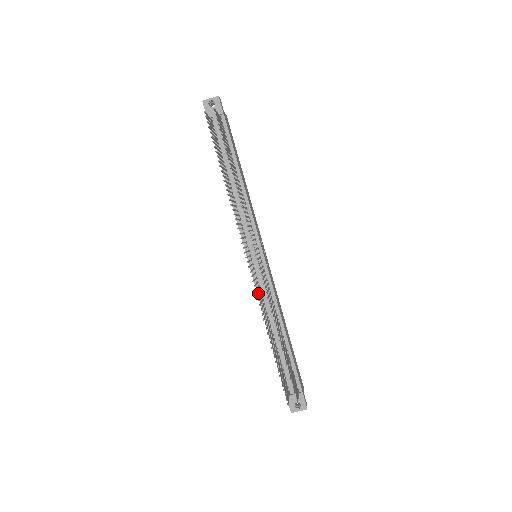
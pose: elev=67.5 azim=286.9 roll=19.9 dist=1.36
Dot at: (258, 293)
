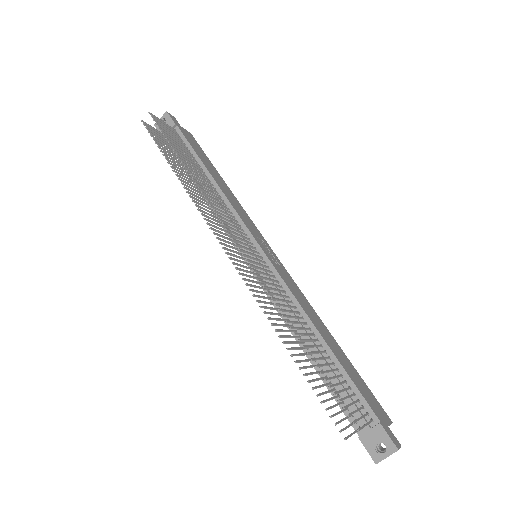
Dot at: (256, 290)
